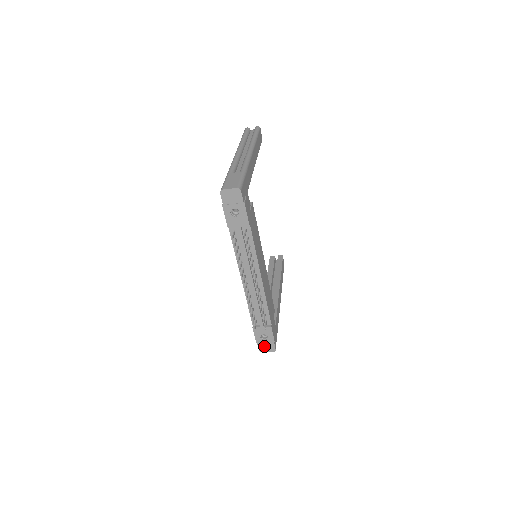
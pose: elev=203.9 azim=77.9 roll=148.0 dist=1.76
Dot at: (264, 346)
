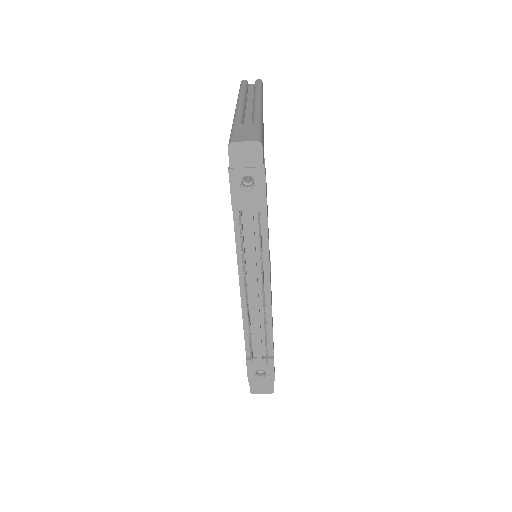
Dot at: (258, 386)
